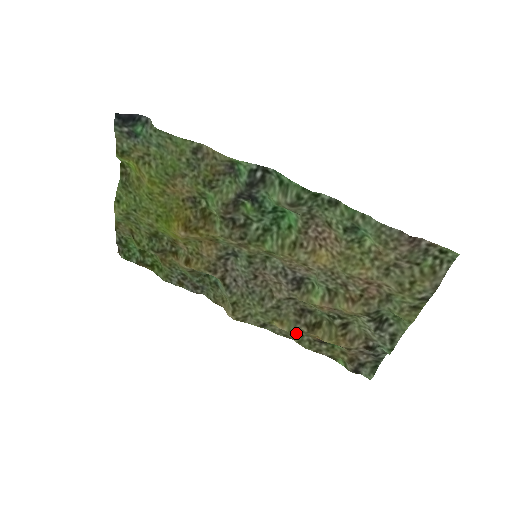
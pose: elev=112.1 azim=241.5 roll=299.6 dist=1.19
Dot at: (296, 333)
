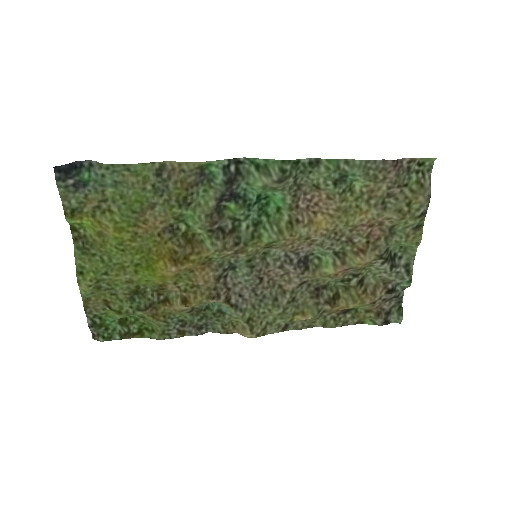
Dot at: (319, 317)
